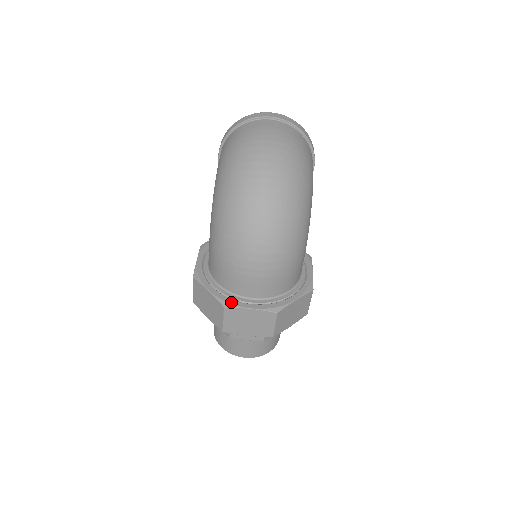
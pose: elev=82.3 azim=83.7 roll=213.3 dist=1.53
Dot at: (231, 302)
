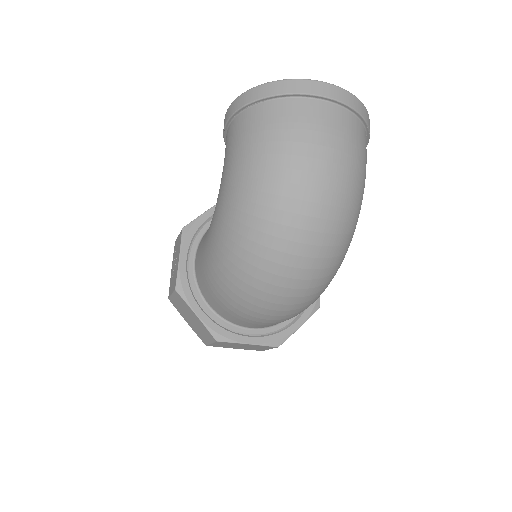
Dot at: (225, 335)
